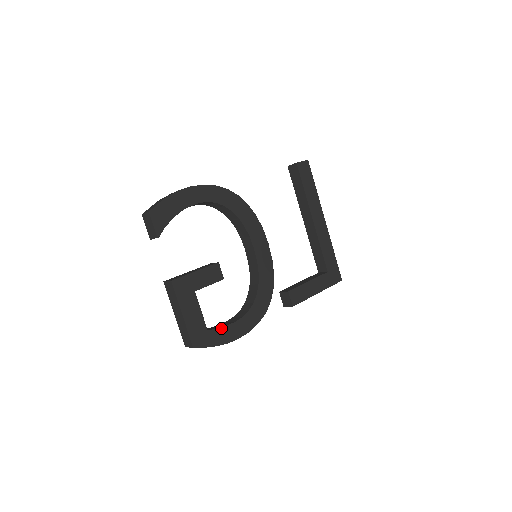
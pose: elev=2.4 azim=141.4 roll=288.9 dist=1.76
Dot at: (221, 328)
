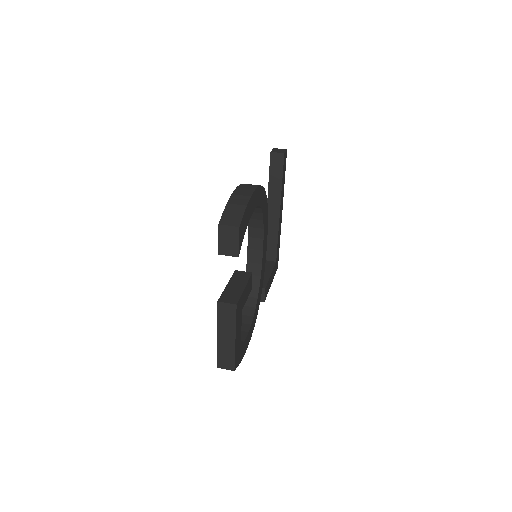
Dot at: (244, 342)
